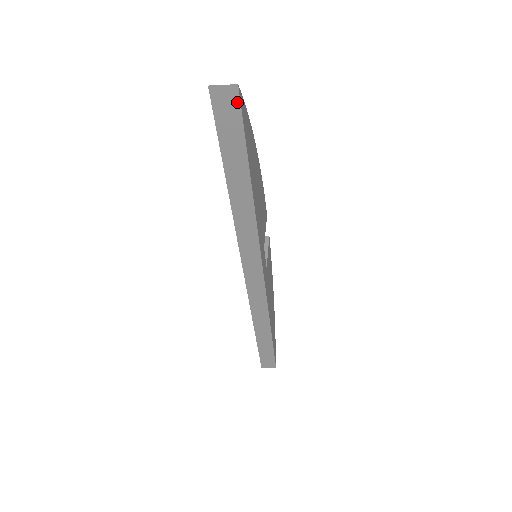
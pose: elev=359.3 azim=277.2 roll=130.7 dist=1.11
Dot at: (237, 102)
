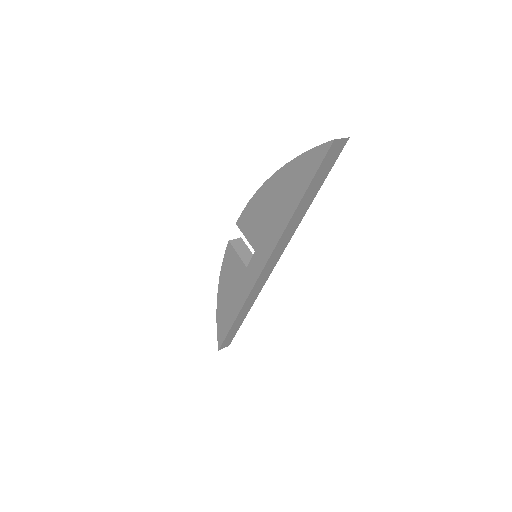
Dot at: (342, 148)
